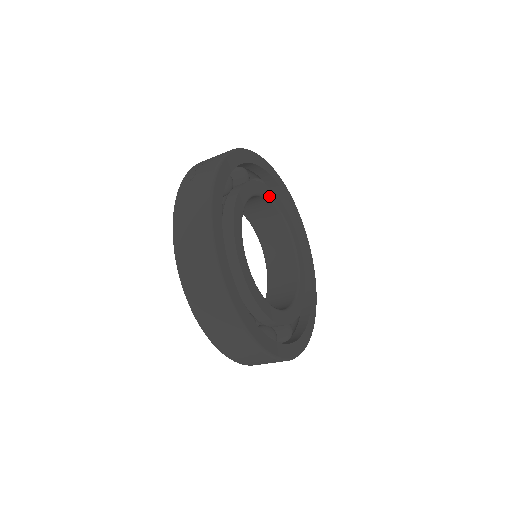
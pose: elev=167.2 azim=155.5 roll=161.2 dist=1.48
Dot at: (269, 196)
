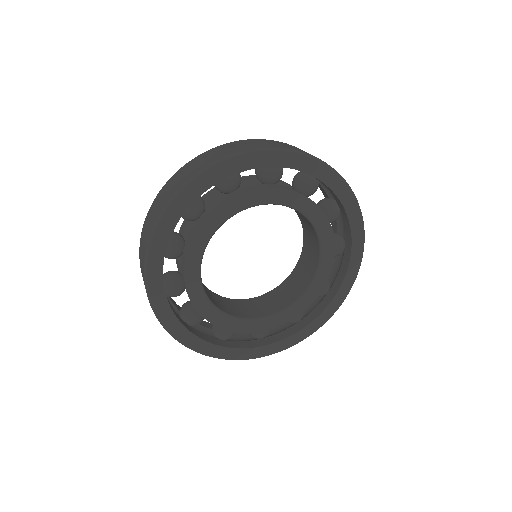
Dot at: (296, 205)
